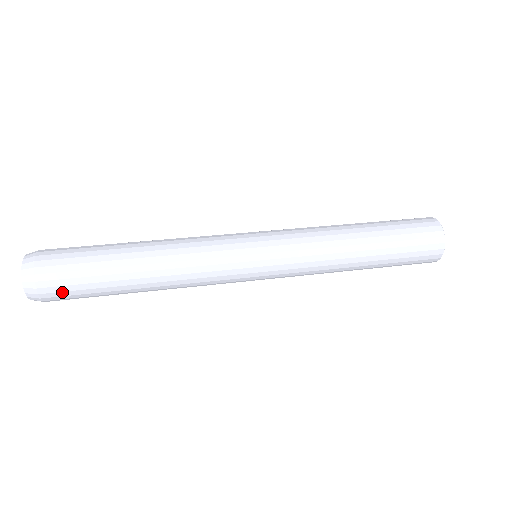
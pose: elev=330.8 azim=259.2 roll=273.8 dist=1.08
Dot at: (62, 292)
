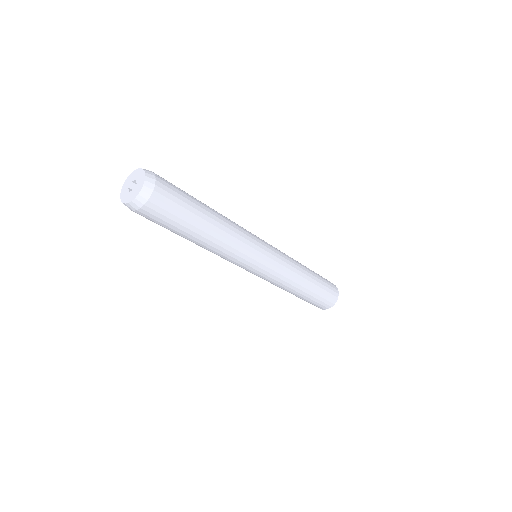
Dot at: (168, 199)
